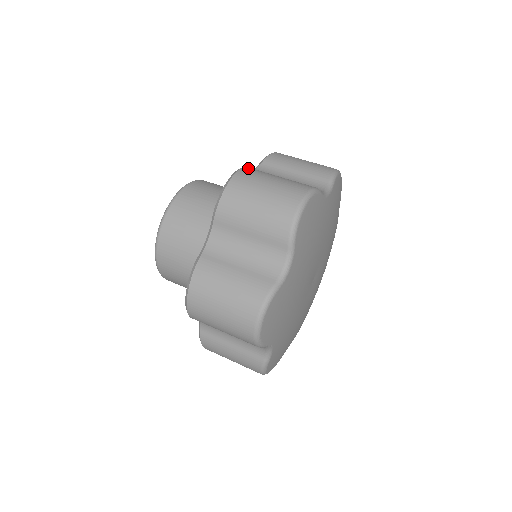
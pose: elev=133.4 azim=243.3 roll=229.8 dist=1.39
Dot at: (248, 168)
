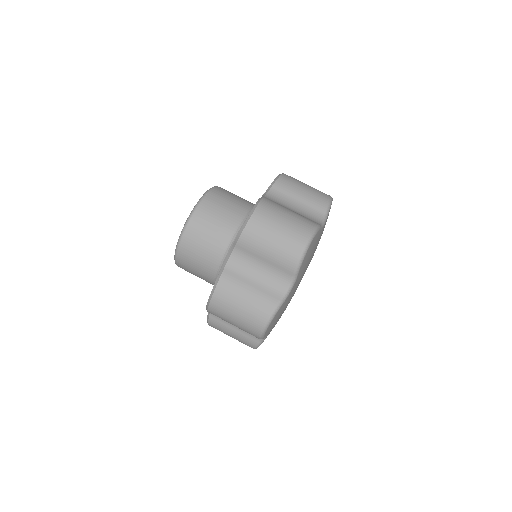
Dot at: (265, 201)
